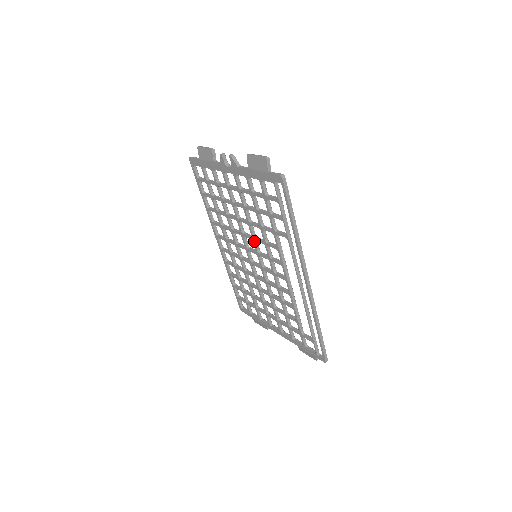
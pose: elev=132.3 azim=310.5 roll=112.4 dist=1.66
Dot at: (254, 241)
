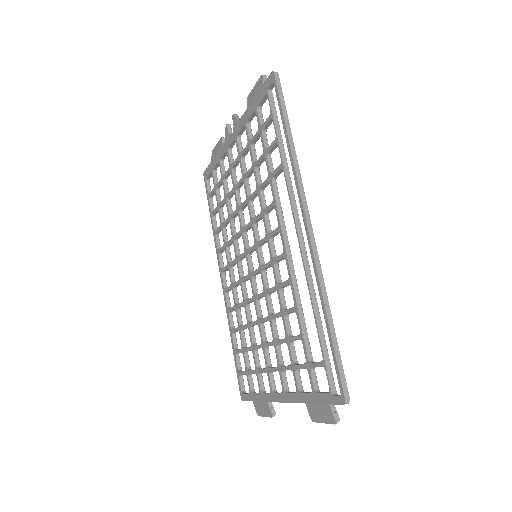
Dot at: (252, 225)
